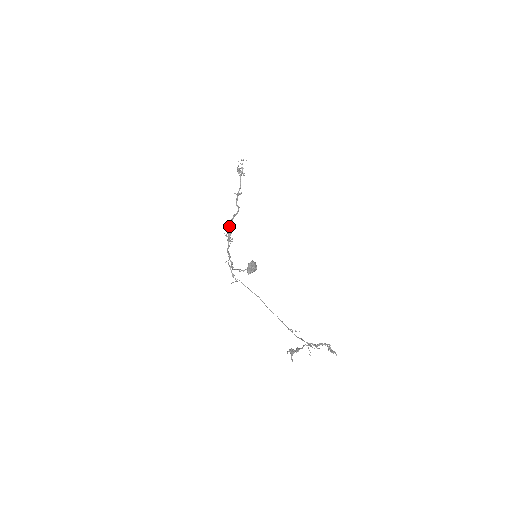
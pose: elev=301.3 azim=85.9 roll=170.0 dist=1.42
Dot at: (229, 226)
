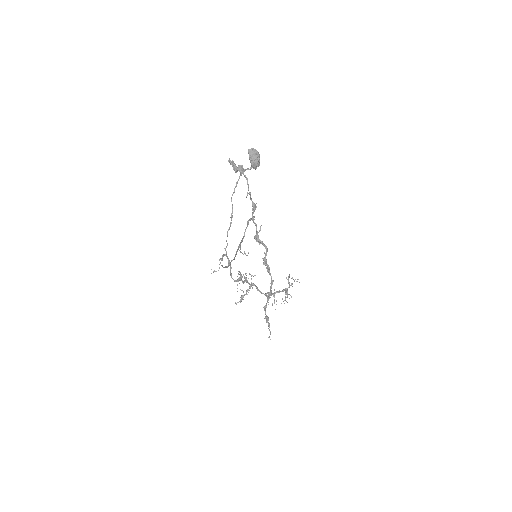
Dot at: (247, 280)
